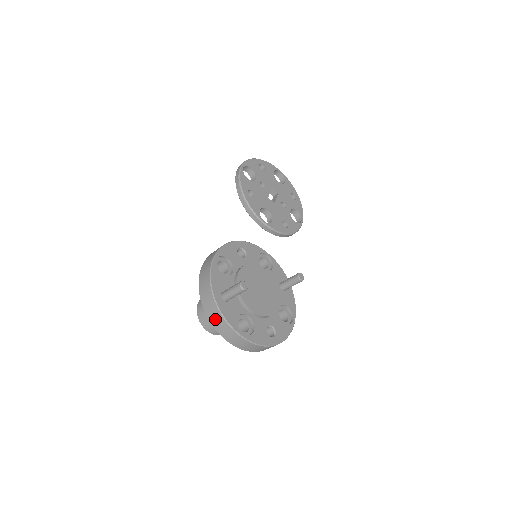
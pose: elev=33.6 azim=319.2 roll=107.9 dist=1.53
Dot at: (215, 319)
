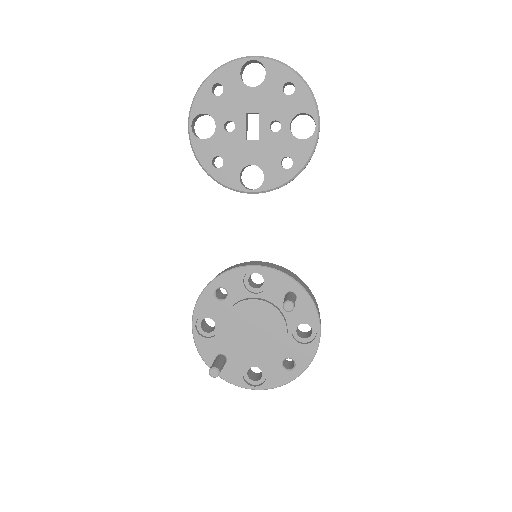
Dot at: occluded
